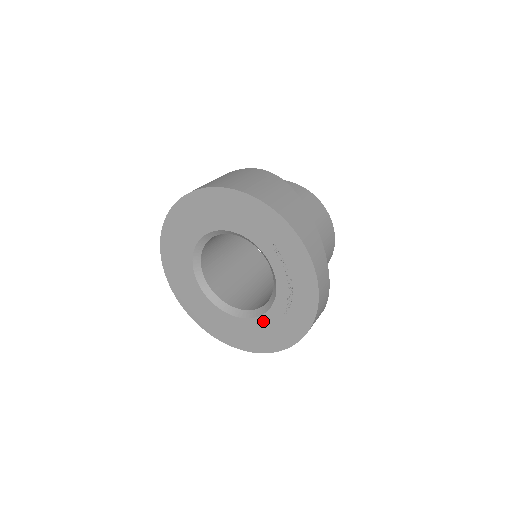
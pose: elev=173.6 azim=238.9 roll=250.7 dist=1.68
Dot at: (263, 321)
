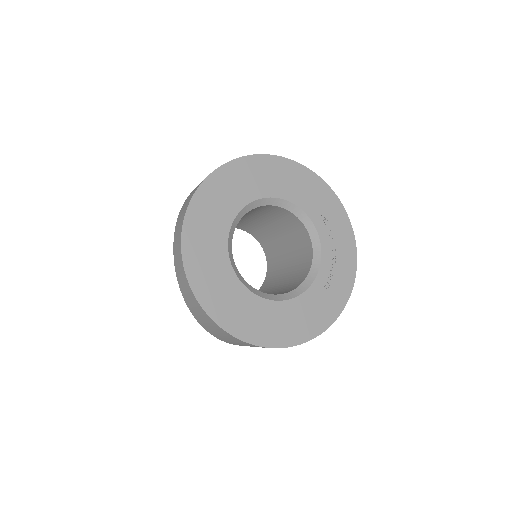
Dot at: (303, 300)
